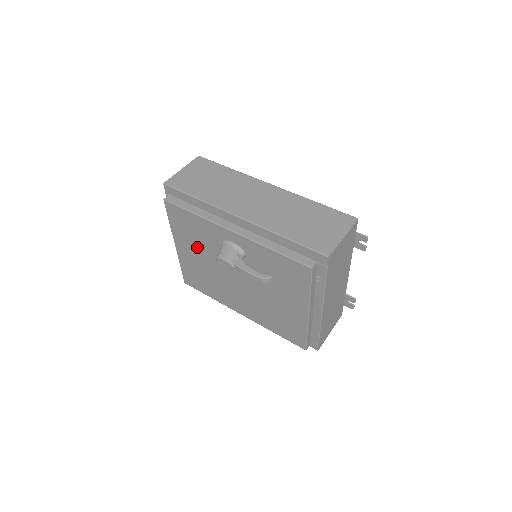
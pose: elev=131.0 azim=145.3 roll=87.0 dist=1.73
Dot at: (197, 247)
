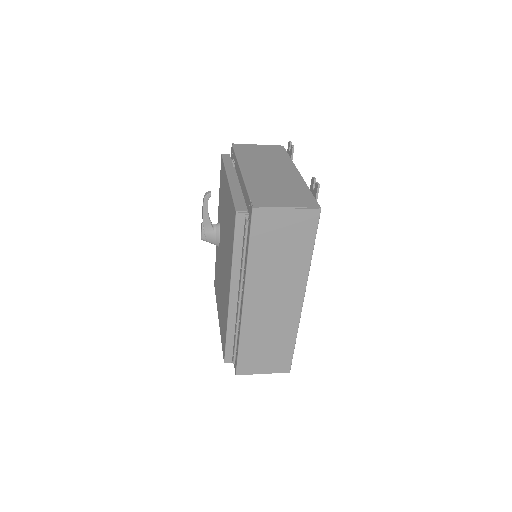
Dot at: occluded
